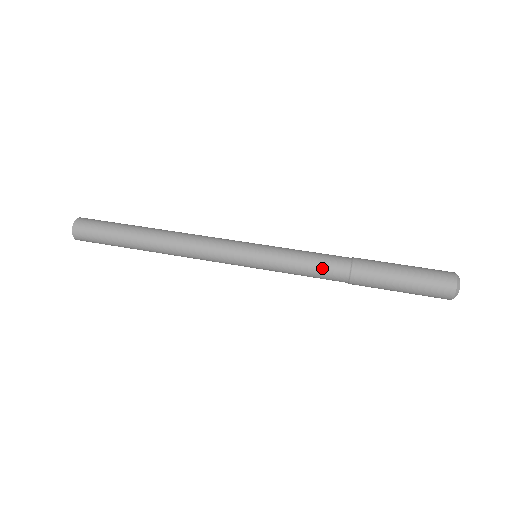
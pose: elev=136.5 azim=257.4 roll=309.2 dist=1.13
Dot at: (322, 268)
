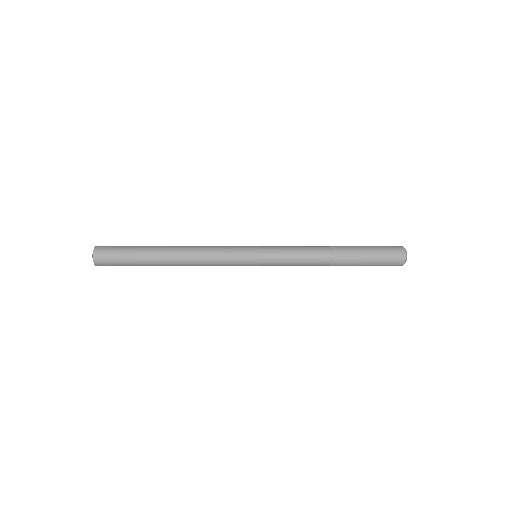
Dot at: (310, 248)
